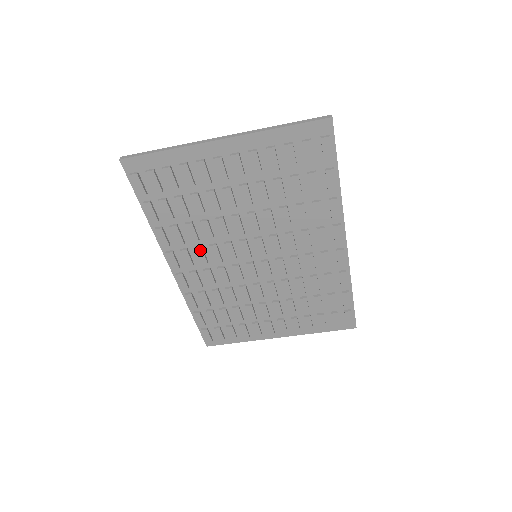
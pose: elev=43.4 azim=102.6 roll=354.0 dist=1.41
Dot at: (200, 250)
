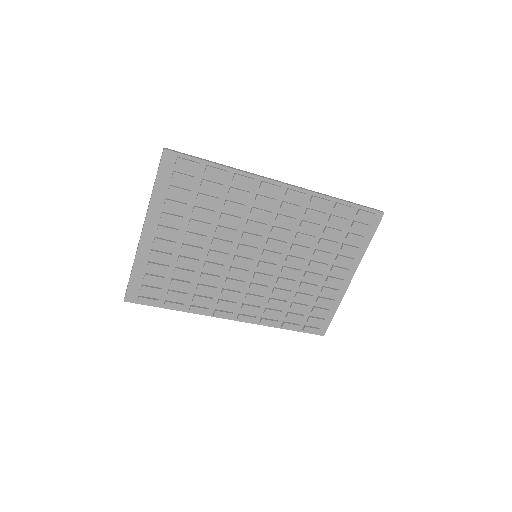
Dot at: (225, 292)
